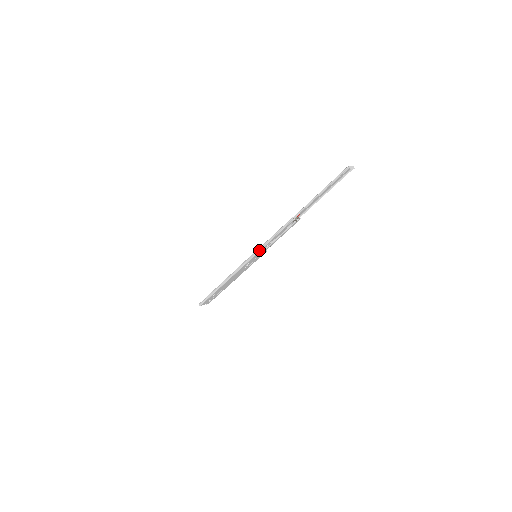
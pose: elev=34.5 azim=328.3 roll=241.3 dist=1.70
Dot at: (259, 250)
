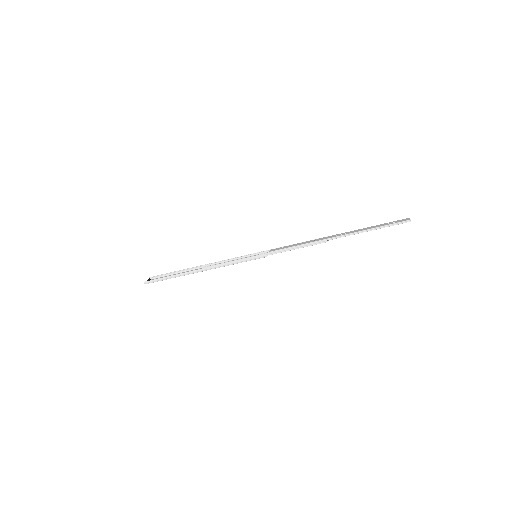
Dot at: occluded
